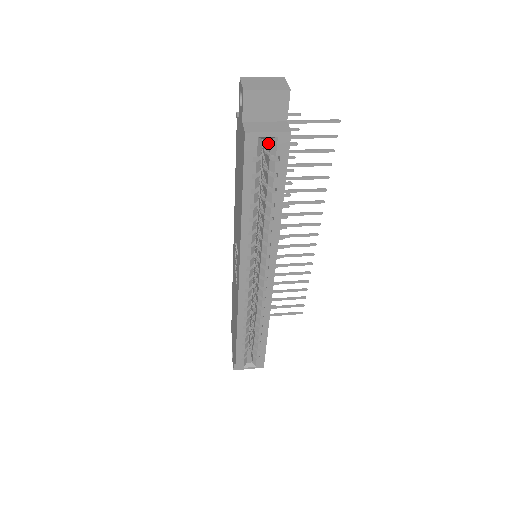
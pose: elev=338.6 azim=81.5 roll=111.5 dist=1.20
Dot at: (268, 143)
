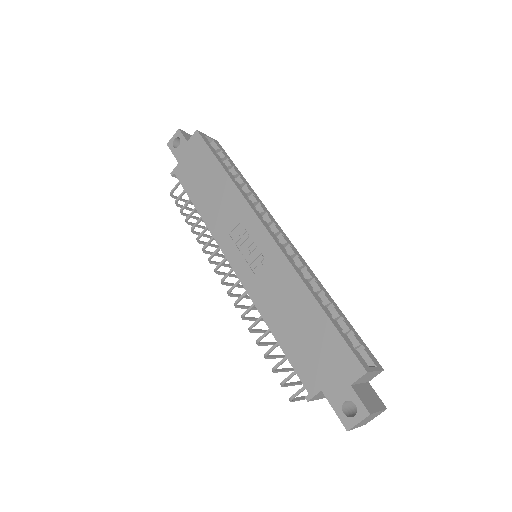
Dot at: occluded
